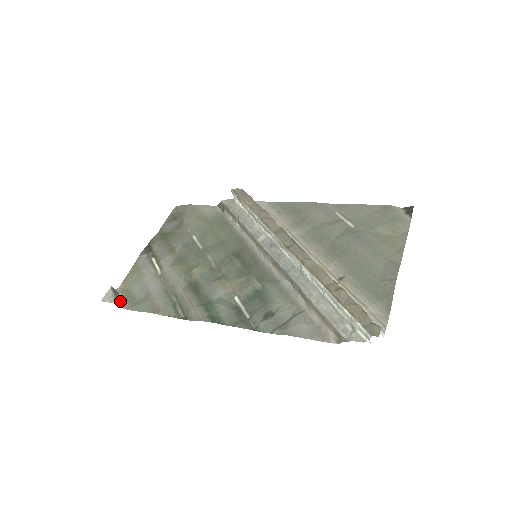
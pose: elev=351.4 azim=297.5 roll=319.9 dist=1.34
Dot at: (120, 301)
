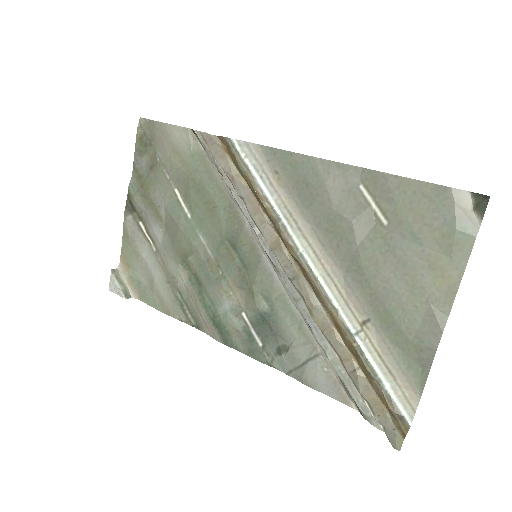
Dot at: (127, 287)
